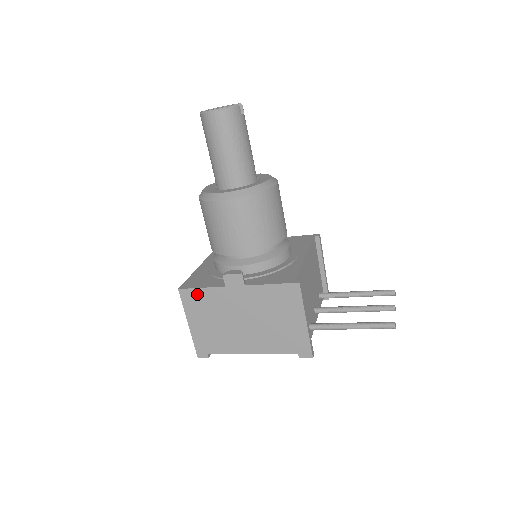
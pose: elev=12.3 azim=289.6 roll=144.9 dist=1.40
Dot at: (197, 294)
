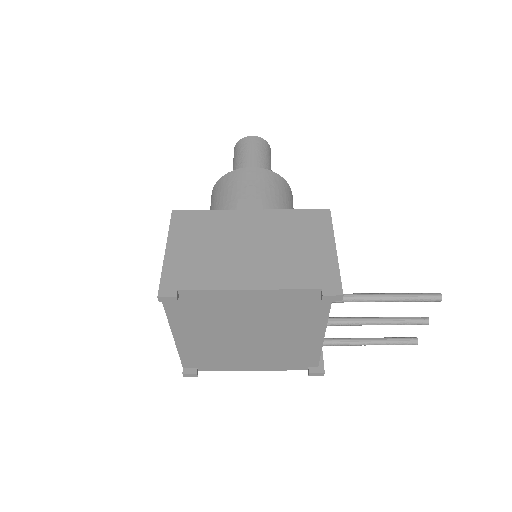
Dot at: (196, 216)
